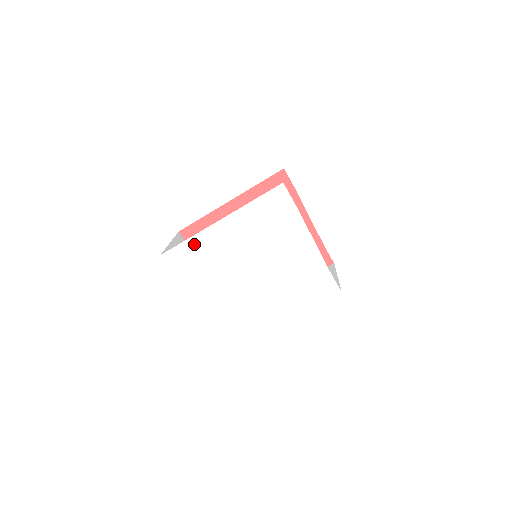
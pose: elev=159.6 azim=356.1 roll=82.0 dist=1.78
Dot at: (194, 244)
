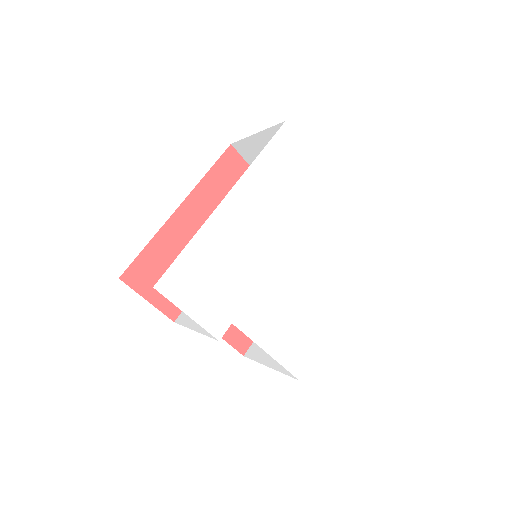
Dot at: (200, 248)
